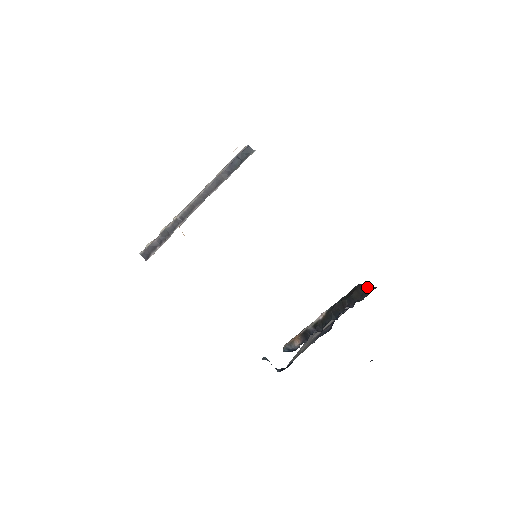
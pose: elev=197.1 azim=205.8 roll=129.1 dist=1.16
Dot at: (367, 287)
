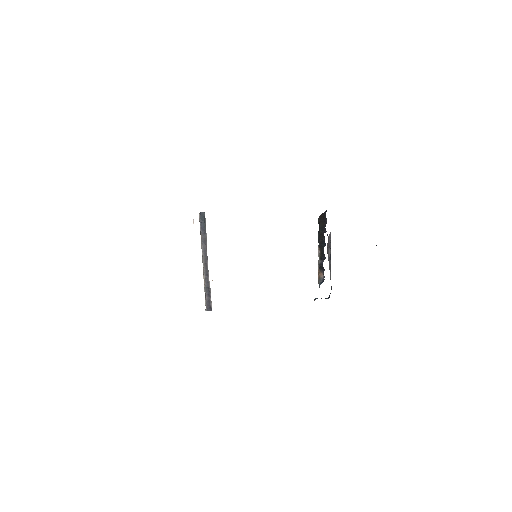
Dot at: (323, 215)
